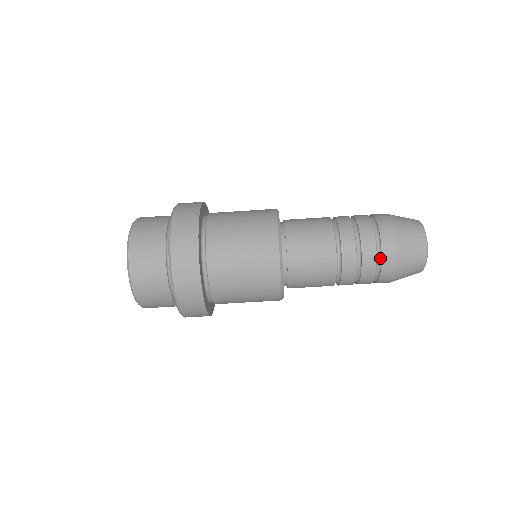
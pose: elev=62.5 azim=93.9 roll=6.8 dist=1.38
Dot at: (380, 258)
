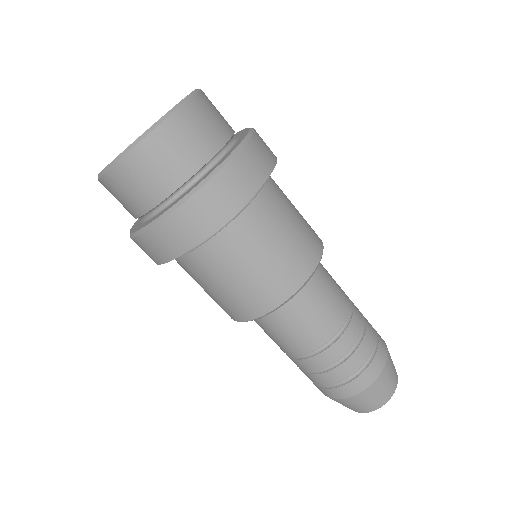
Dot at: (351, 379)
